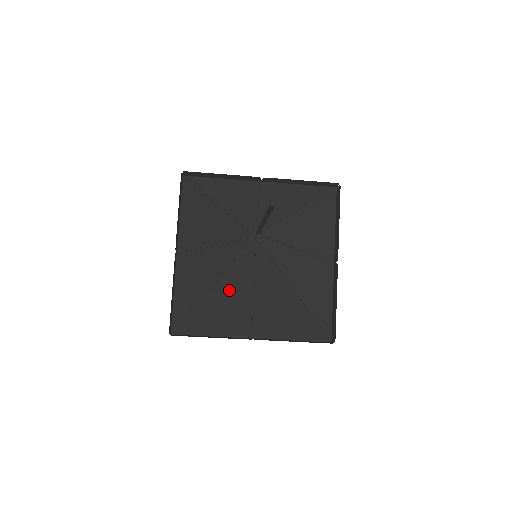
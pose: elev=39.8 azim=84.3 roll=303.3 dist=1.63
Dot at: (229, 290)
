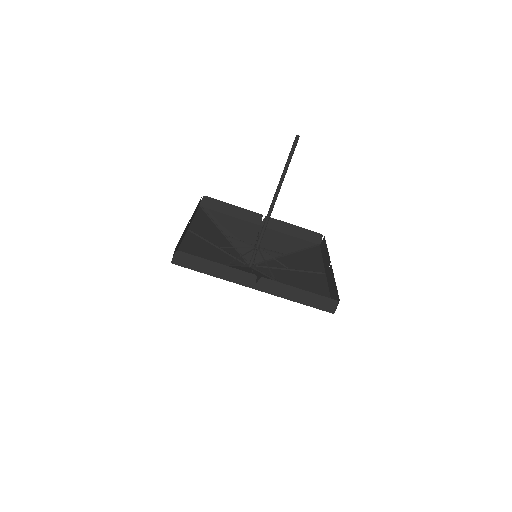
Dot at: occluded
